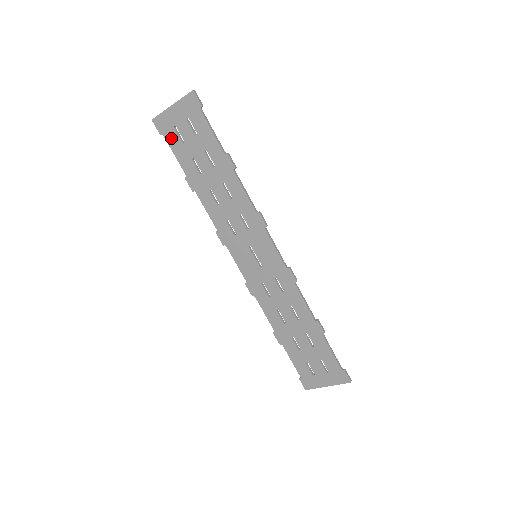
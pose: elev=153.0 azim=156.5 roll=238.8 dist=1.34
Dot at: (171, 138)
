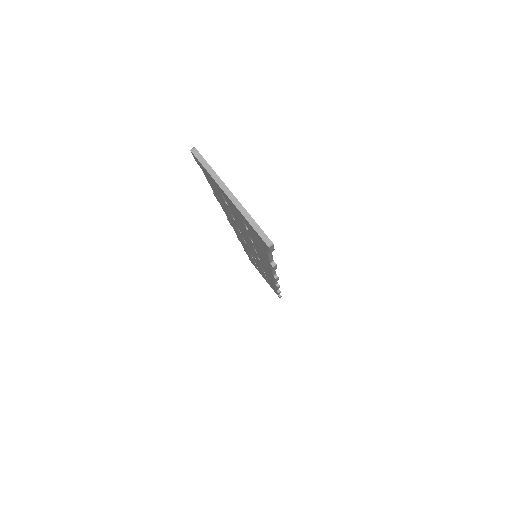
Dot at: (211, 183)
